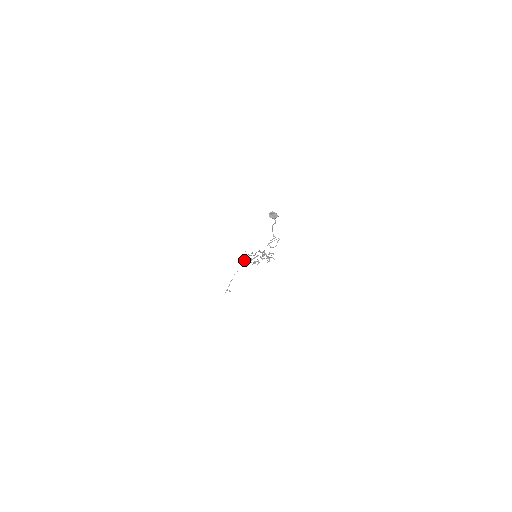
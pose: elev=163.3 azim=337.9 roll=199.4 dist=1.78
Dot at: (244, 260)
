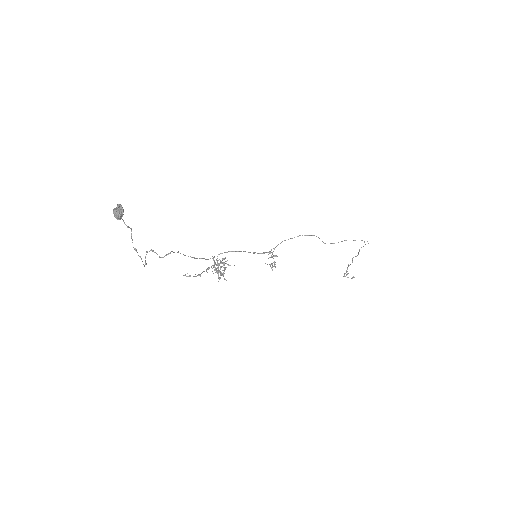
Dot at: occluded
